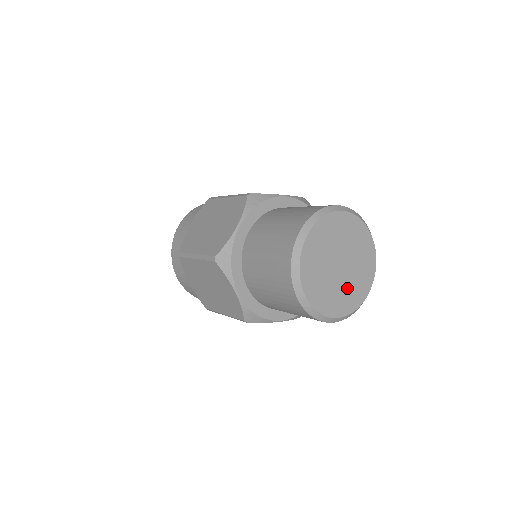
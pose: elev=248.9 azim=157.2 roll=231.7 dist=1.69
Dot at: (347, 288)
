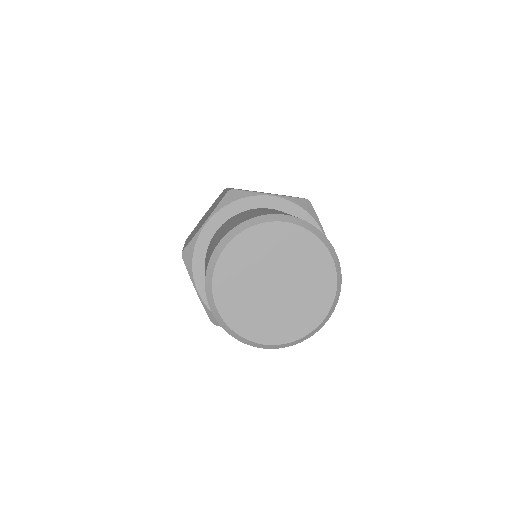
Dot at: (305, 291)
